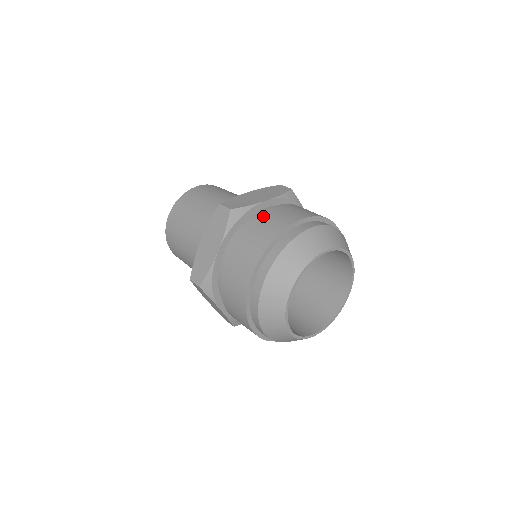
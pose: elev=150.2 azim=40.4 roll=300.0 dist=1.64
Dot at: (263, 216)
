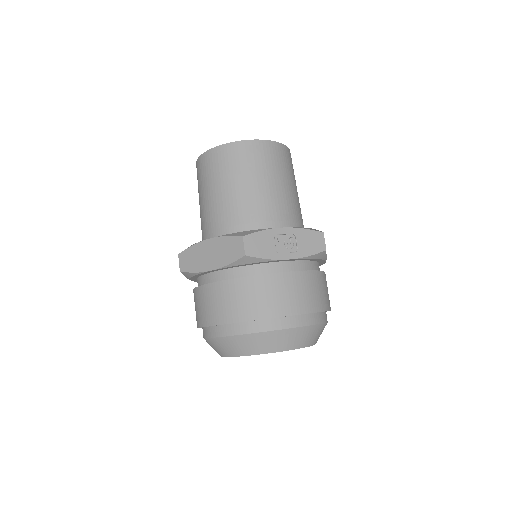
Dot at: (202, 292)
